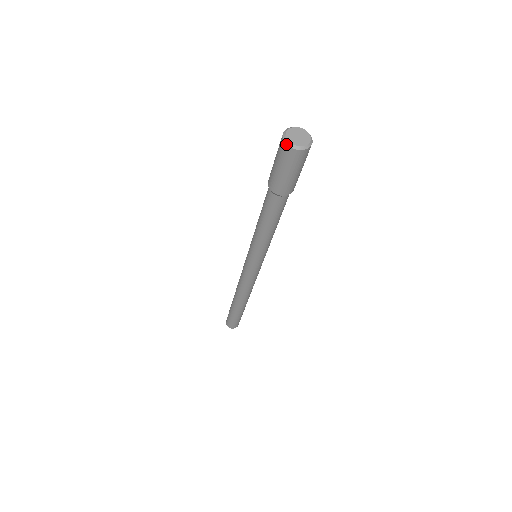
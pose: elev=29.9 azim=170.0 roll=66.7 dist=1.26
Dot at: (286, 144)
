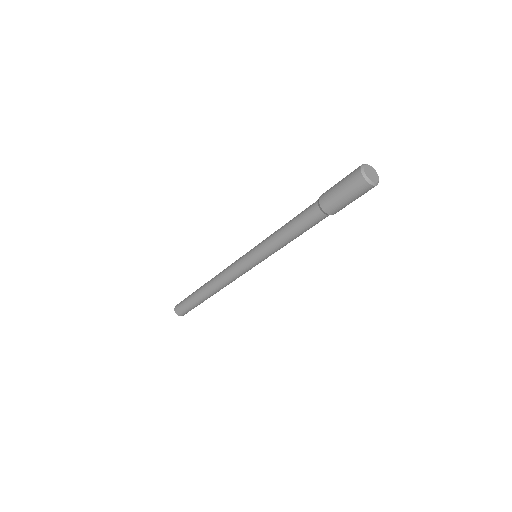
Dot at: (363, 175)
